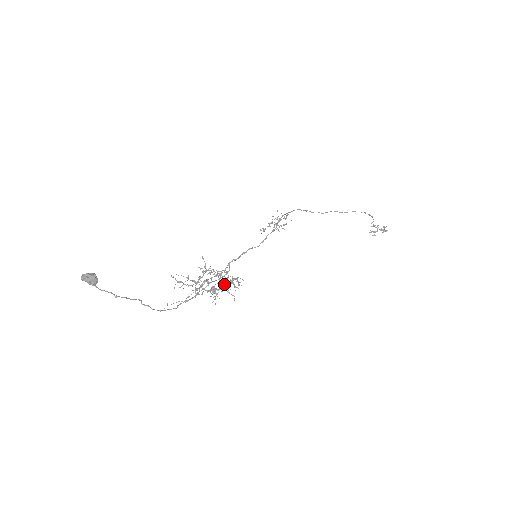
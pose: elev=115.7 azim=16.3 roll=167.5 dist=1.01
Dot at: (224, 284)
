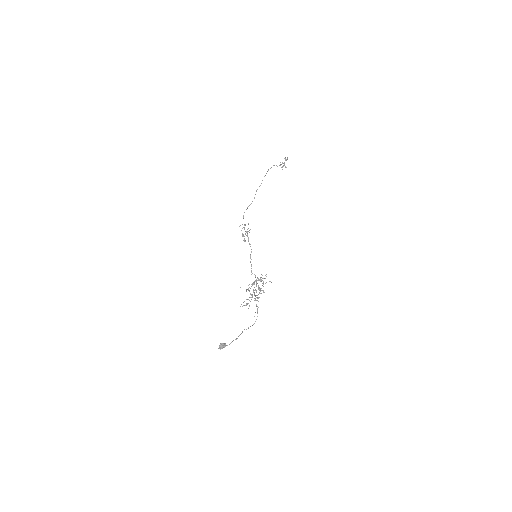
Dot at: occluded
